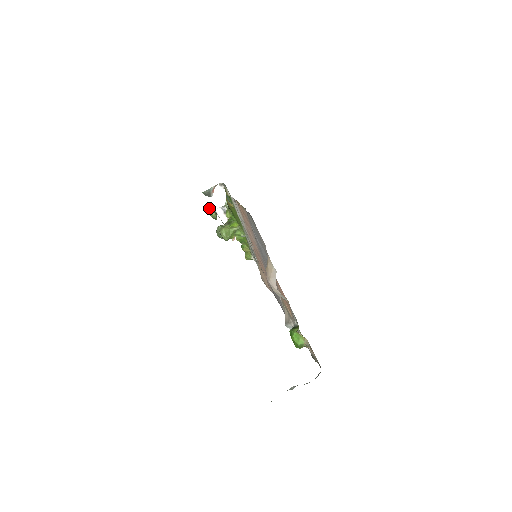
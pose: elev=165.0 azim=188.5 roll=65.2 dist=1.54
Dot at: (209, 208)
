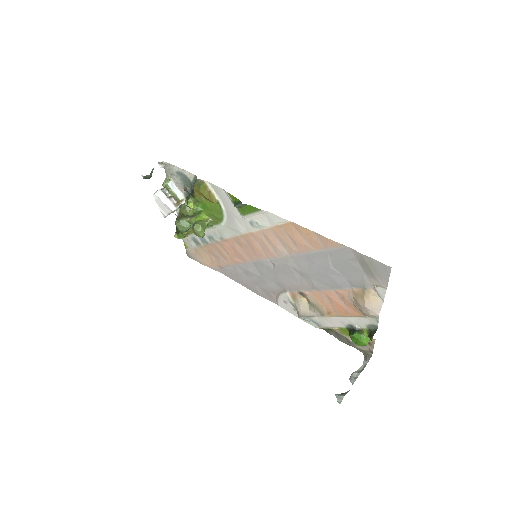
Dot at: (185, 206)
